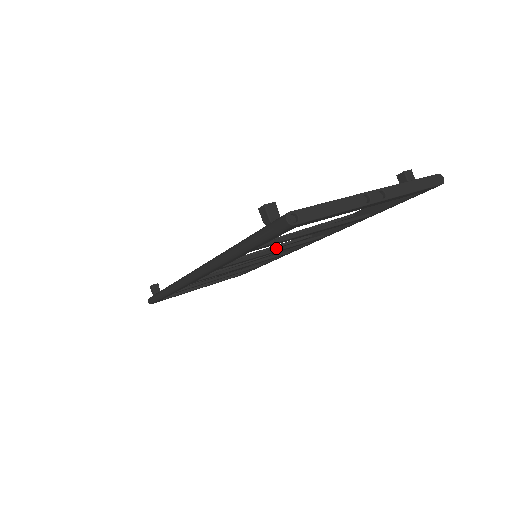
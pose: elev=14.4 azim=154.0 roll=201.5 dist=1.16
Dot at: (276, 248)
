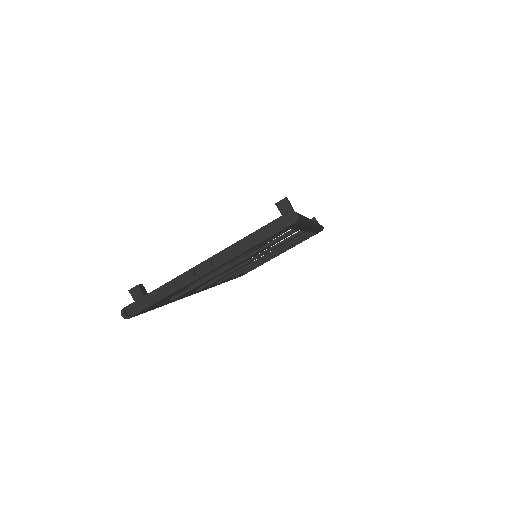
Dot at: (249, 259)
